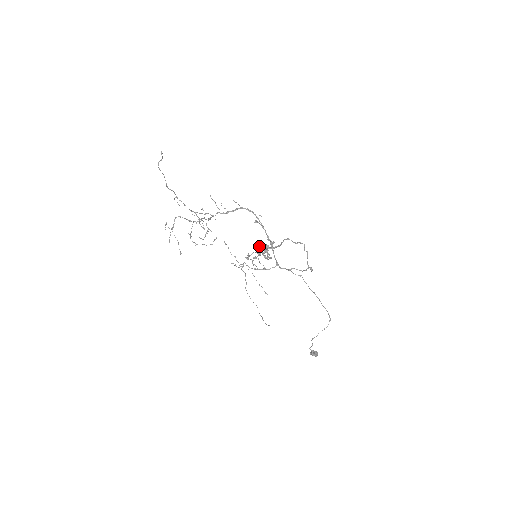
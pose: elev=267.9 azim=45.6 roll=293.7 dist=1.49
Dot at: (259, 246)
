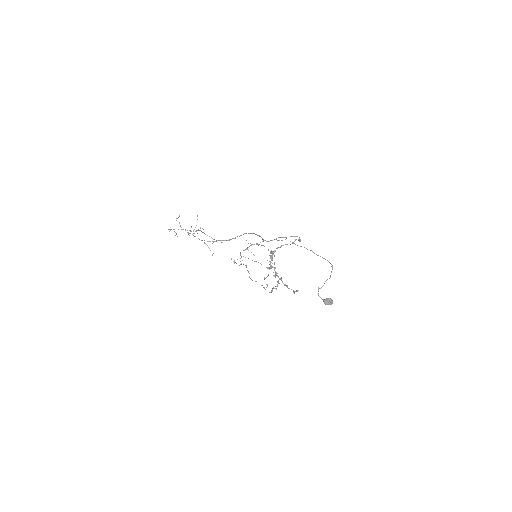
Dot at: (275, 273)
